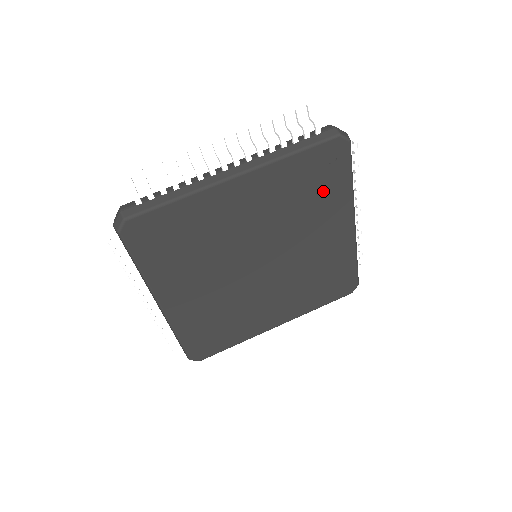
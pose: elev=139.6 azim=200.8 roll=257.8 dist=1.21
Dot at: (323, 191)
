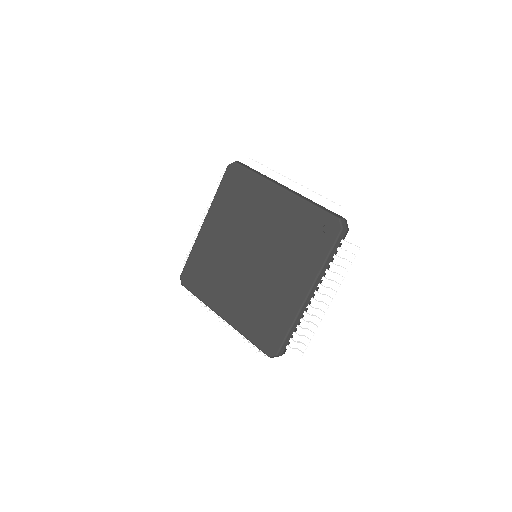
Dot at: (309, 246)
